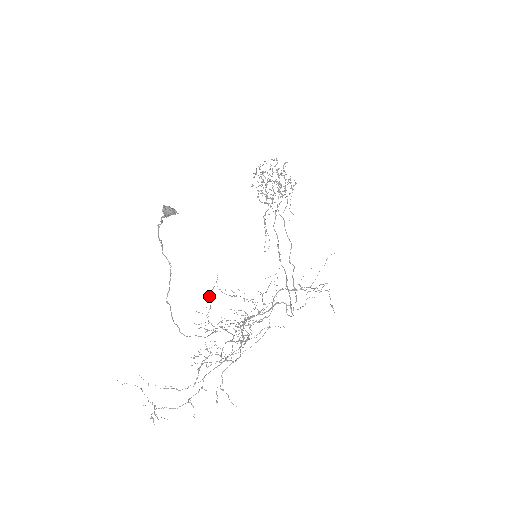
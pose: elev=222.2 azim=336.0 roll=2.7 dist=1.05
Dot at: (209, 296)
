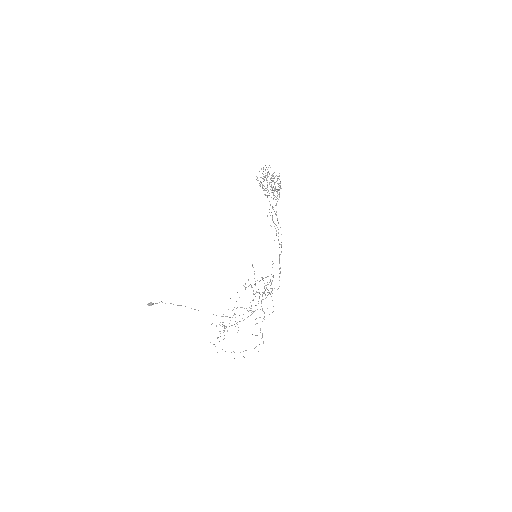
Dot at: occluded
